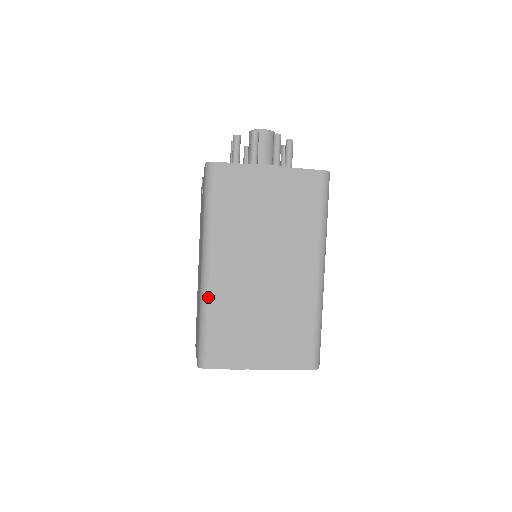
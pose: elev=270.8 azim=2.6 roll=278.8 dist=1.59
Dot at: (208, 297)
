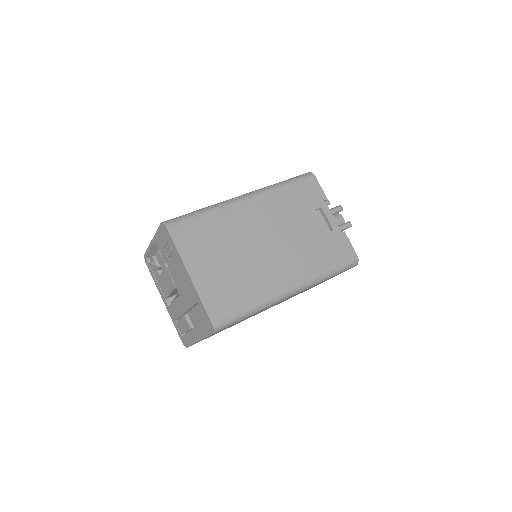
Dot at: occluded
